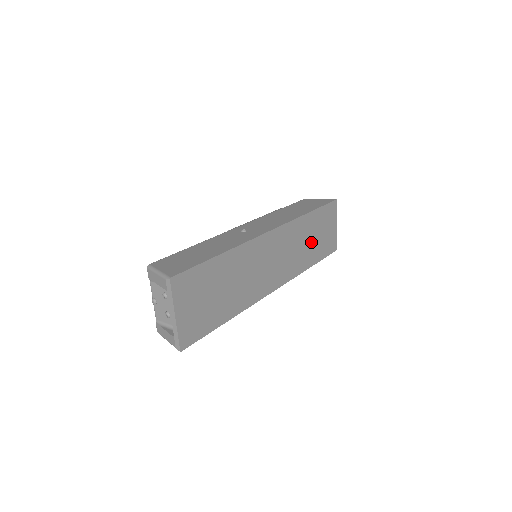
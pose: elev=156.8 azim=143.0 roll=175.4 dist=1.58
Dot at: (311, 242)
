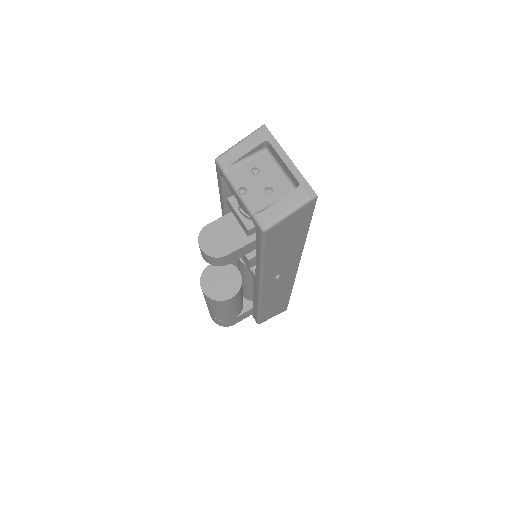
Dot at: occluded
